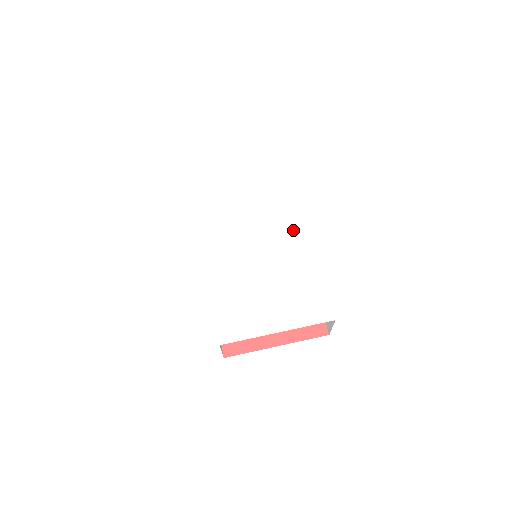
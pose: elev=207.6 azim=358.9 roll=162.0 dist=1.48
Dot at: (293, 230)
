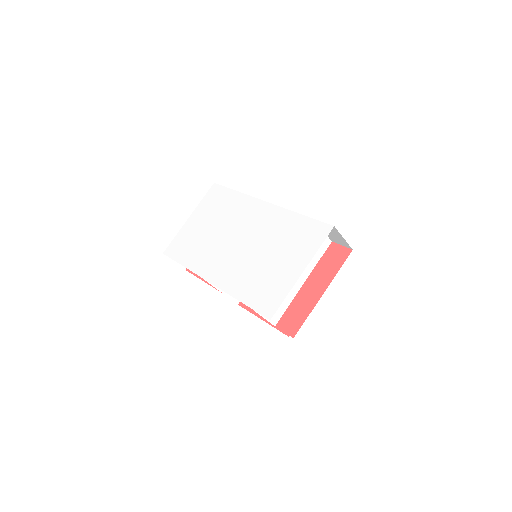
Dot at: (259, 212)
